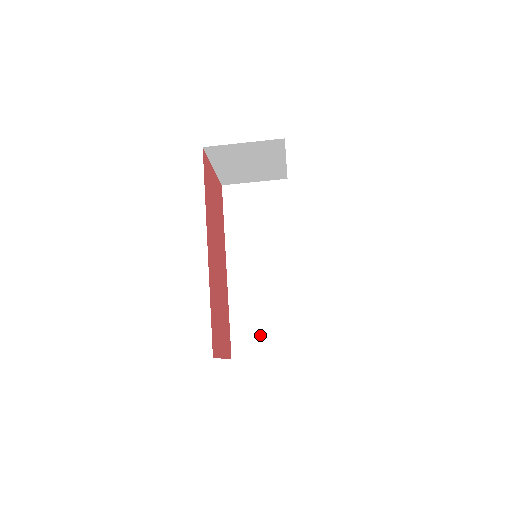
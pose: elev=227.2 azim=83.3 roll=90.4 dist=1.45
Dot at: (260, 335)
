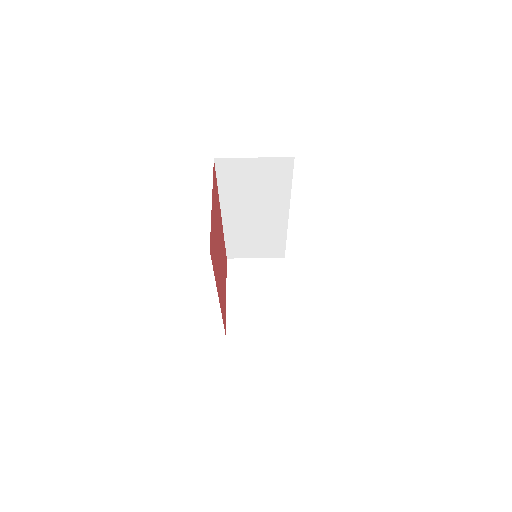
Dot at: occluded
